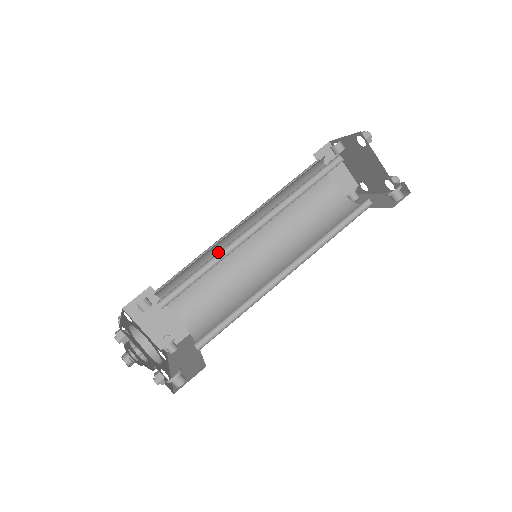
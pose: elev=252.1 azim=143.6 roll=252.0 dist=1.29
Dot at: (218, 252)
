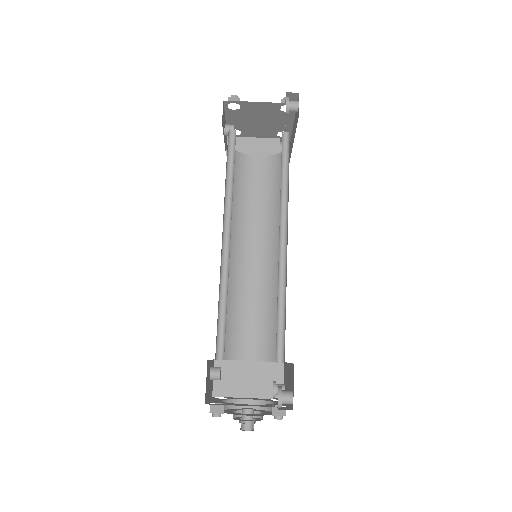
Dot at: (220, 279)
